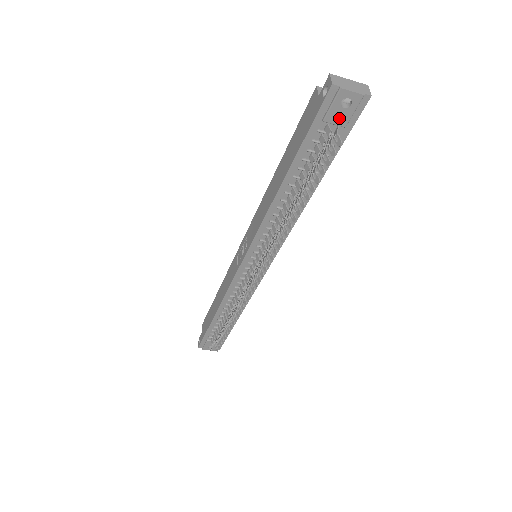
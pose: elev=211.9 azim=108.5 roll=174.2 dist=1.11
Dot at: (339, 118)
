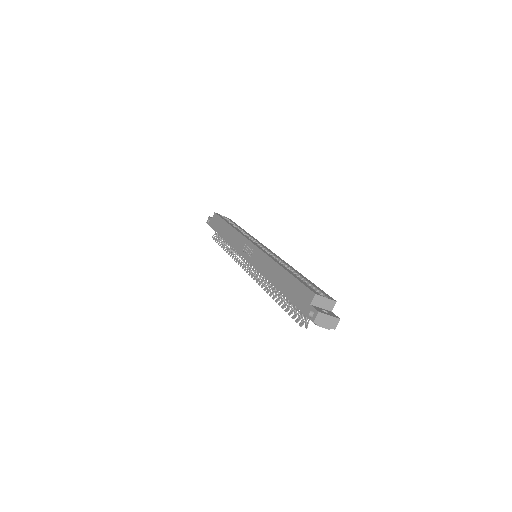
Dot at: occluded
